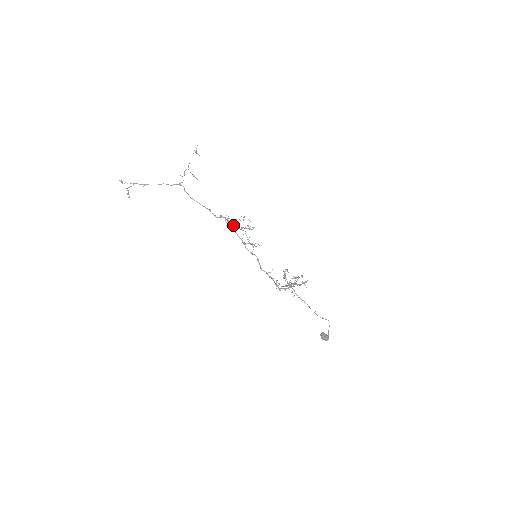
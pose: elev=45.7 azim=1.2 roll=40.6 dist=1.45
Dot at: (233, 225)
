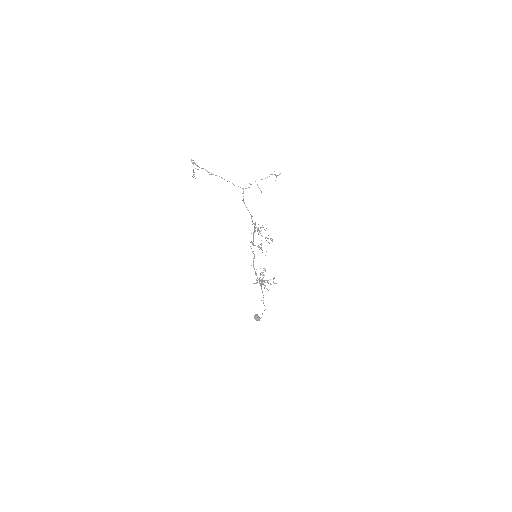
Dot at: occluded
